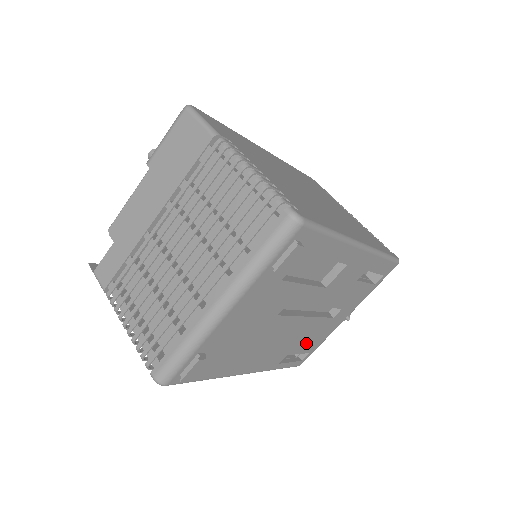
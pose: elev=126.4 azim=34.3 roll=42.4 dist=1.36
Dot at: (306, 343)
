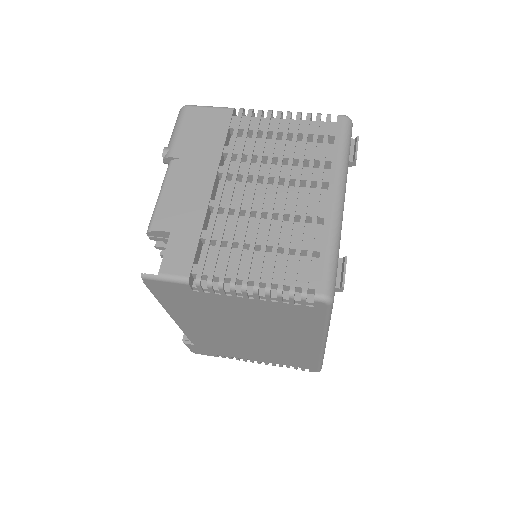
Dot at: occluded
